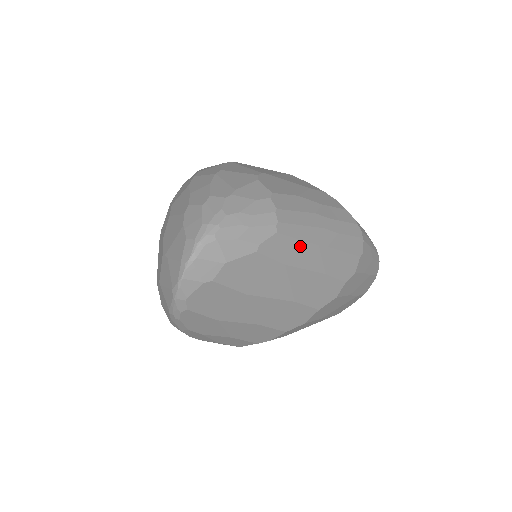
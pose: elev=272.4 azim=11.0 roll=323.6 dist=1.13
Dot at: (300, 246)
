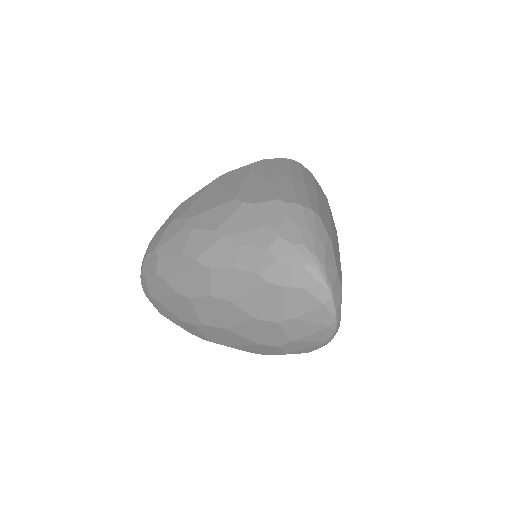
Dot at: (321, 208)
